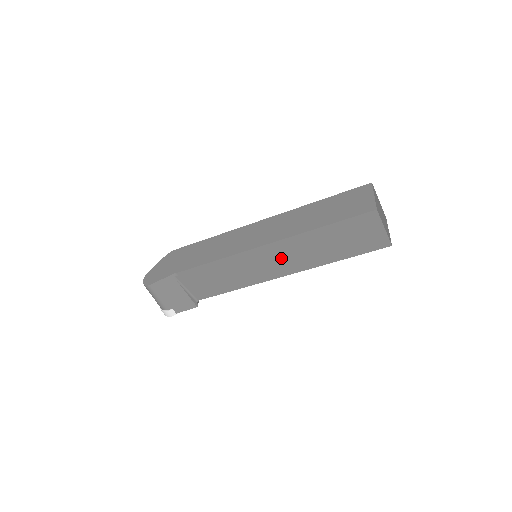
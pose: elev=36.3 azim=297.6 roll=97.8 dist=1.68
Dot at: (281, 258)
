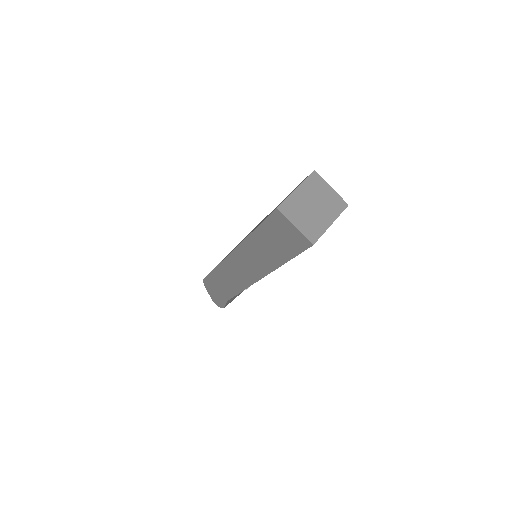
Dot at: occluded
